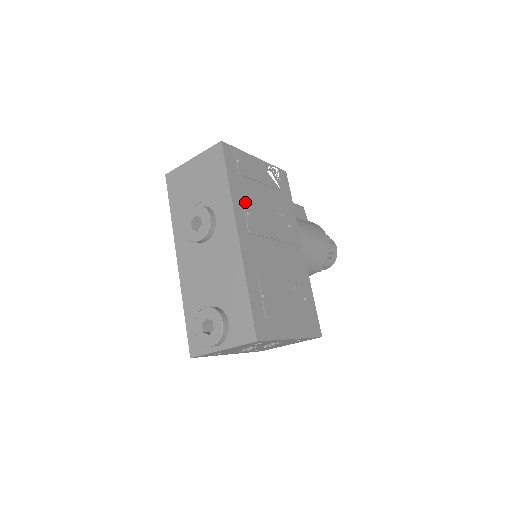
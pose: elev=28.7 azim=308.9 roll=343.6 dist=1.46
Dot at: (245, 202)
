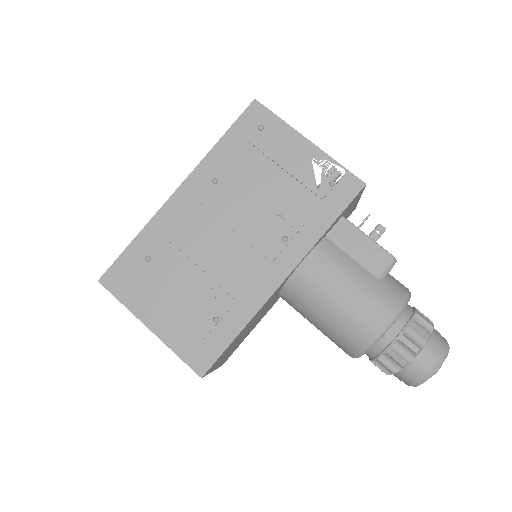
Dot at: (224, 169)
